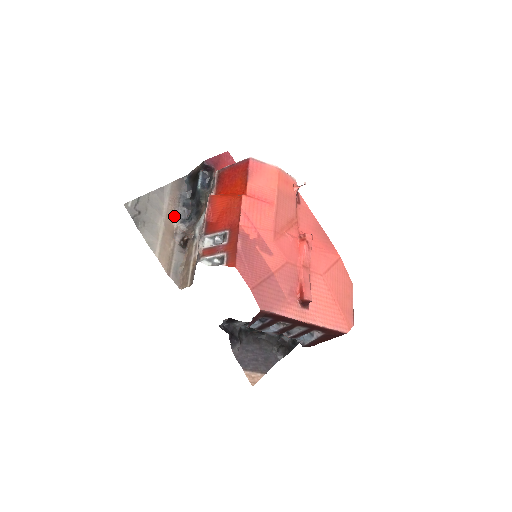
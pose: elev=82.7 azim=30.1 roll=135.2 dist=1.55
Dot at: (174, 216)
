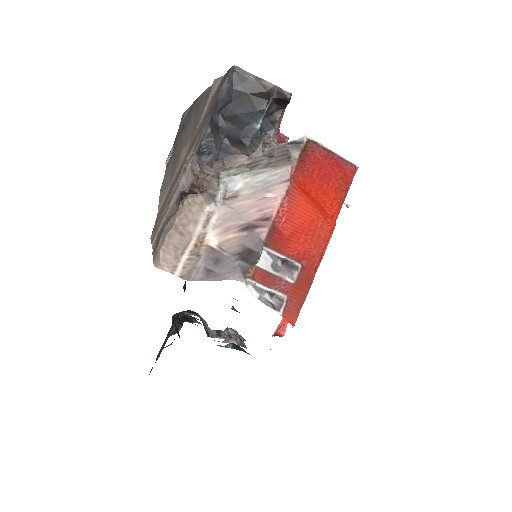
Dot at: (197, 139)
